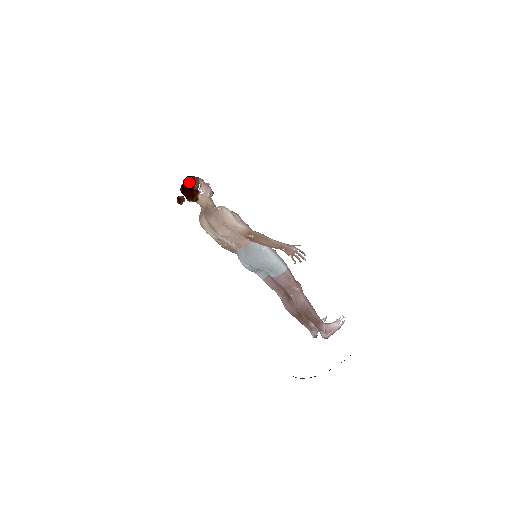
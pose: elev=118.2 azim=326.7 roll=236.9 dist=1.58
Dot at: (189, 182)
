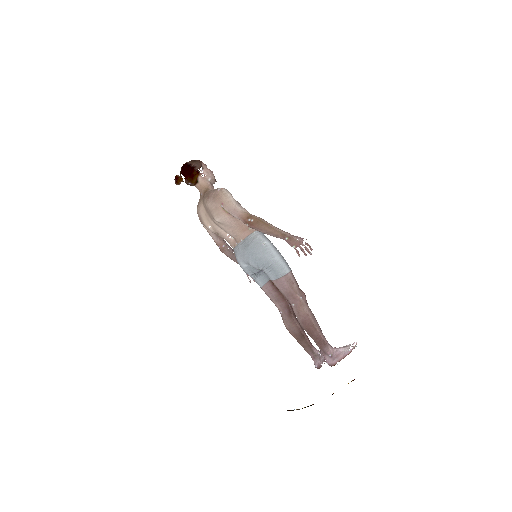
Dot at: (190, 162)
